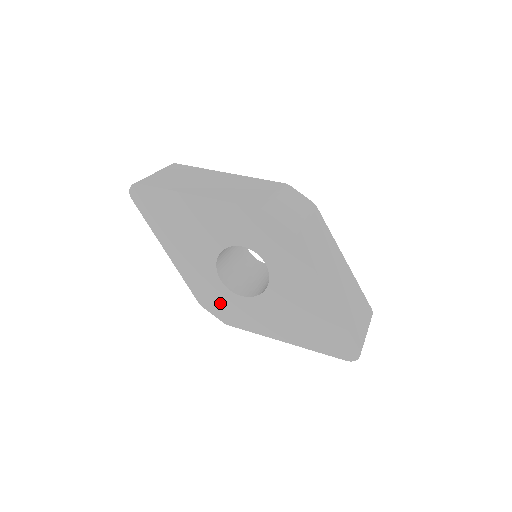
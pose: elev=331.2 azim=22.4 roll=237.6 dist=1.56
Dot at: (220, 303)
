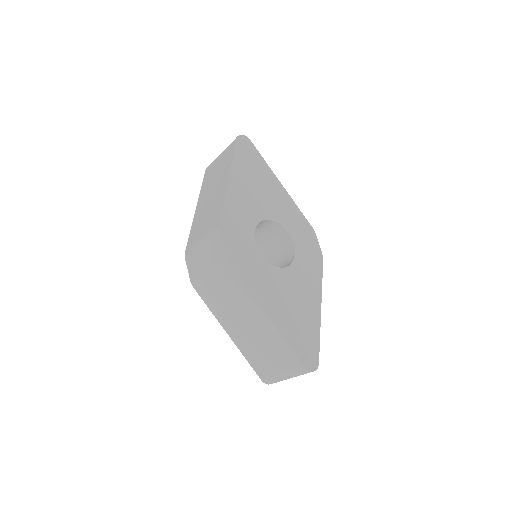
Dot at: (239, 243)
